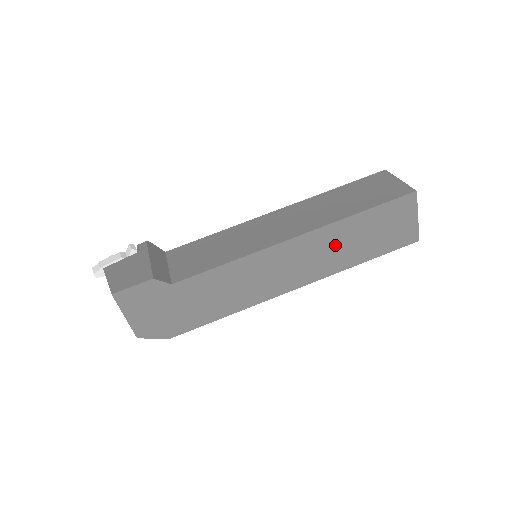
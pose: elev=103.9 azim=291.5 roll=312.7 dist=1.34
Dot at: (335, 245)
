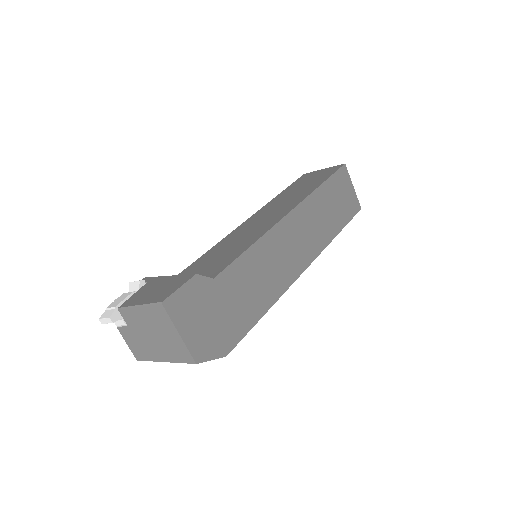
Dot at: (317, 217)
